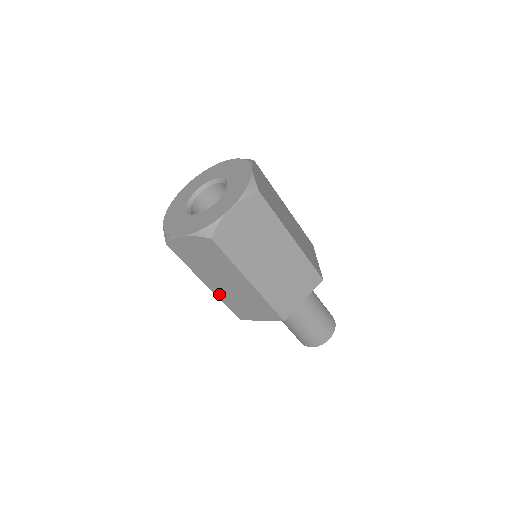
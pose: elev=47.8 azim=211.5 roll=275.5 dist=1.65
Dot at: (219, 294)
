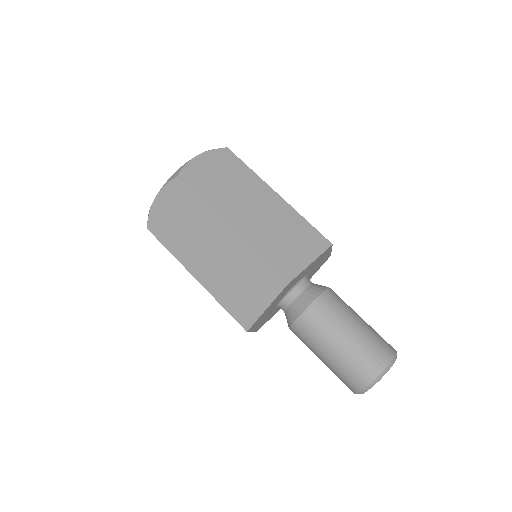
Dot at: (210, 286)
